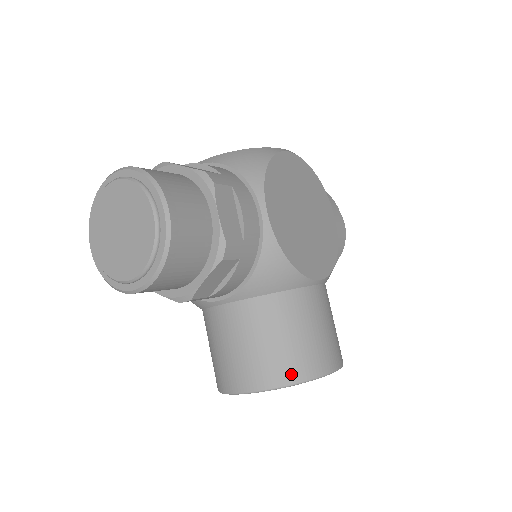
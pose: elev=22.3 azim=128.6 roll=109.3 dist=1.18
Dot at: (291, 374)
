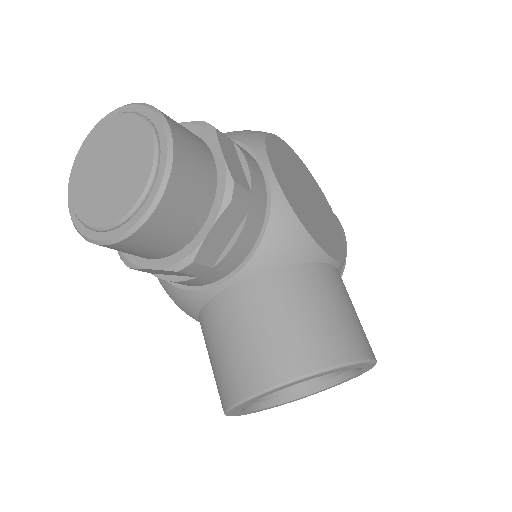
Dot at: (321, 357)
